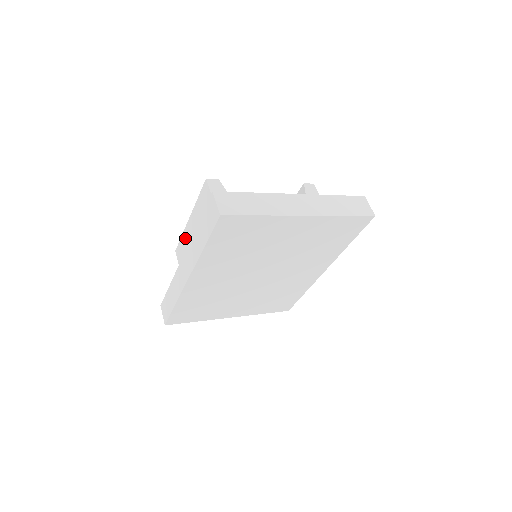
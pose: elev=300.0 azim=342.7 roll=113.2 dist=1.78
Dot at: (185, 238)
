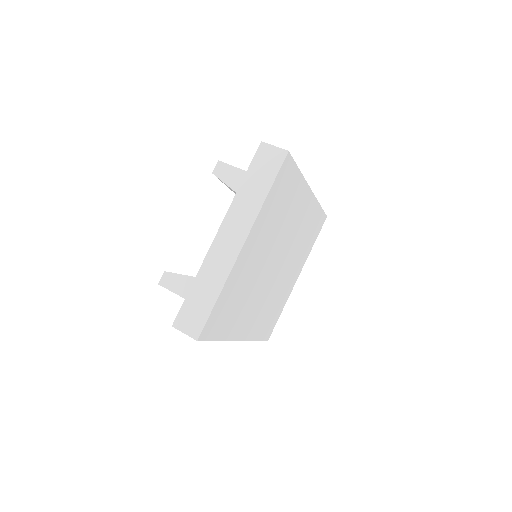
Dot at: occluded
